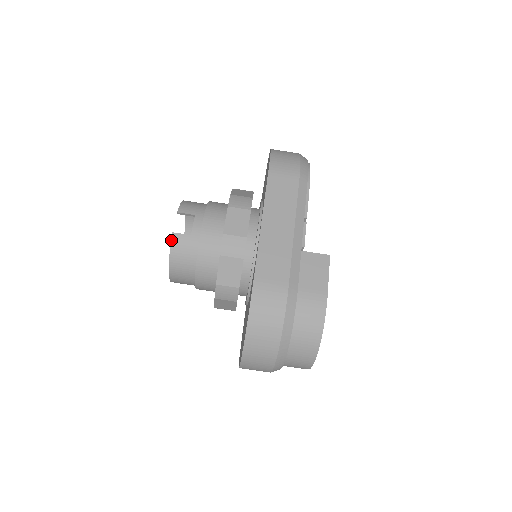
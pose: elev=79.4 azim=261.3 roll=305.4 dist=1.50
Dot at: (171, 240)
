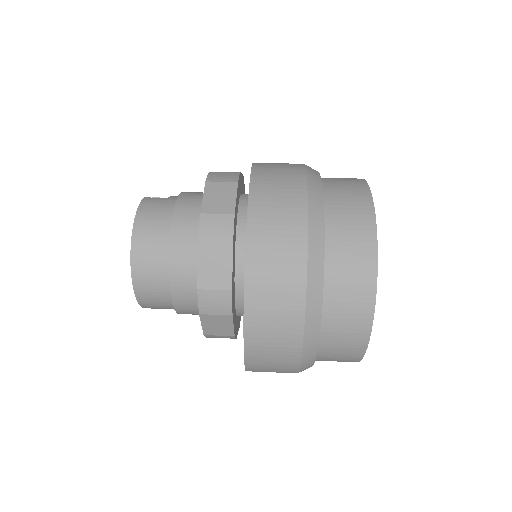
Dot at: (141, 201)
